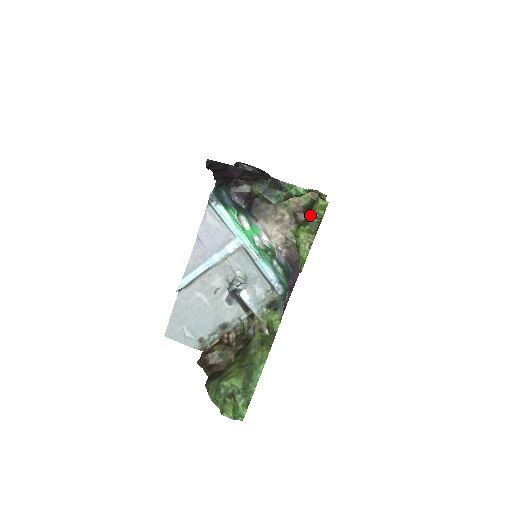
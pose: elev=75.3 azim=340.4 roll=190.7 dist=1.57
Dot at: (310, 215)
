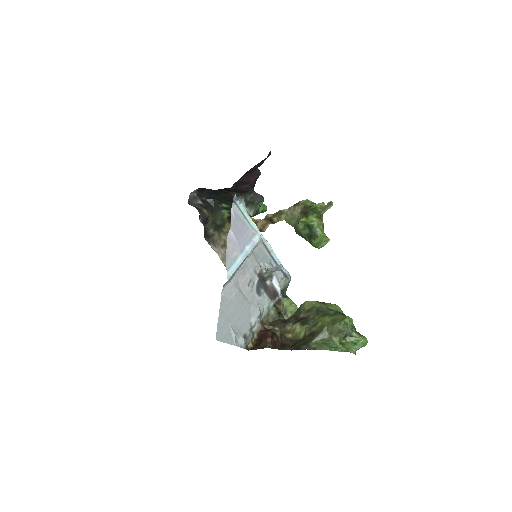
Dot at: (314, 207)
